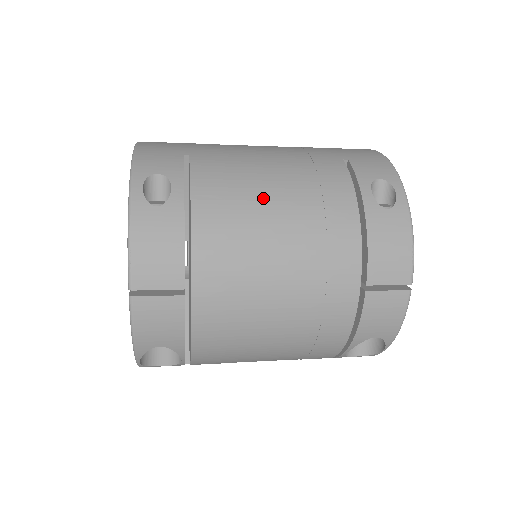
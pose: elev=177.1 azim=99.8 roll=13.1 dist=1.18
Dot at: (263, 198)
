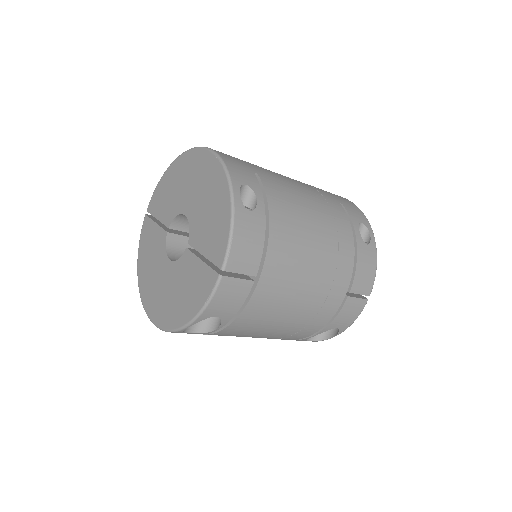
Dot at: (307, 221)
